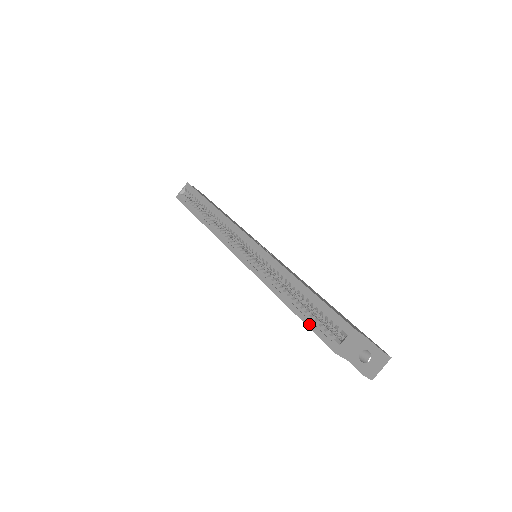
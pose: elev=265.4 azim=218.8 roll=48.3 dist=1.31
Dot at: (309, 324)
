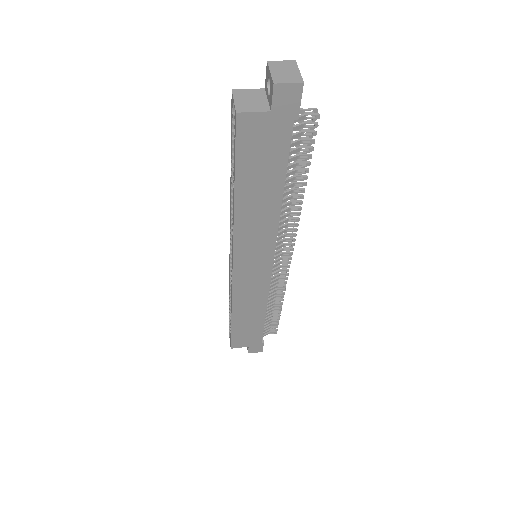
Dot at: (234, 158)
